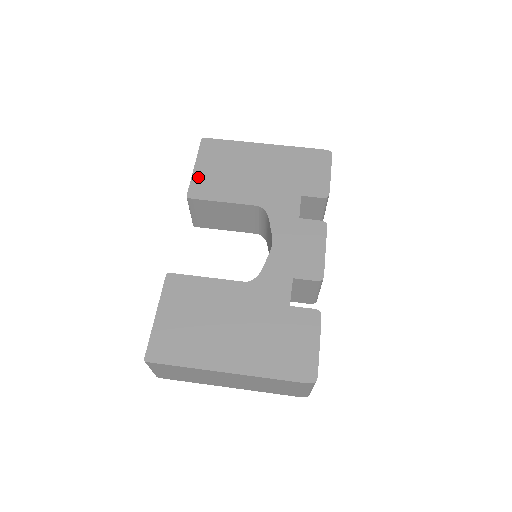
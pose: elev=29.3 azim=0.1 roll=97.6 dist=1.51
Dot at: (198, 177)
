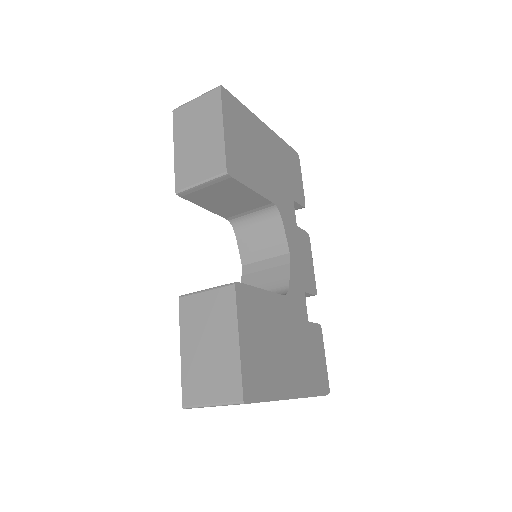
Dot at: (230, 146)
